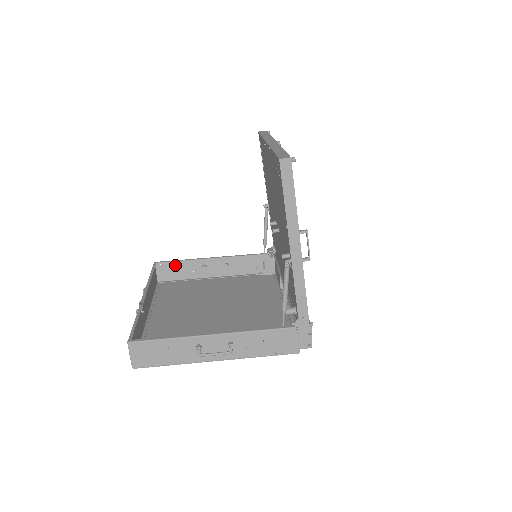
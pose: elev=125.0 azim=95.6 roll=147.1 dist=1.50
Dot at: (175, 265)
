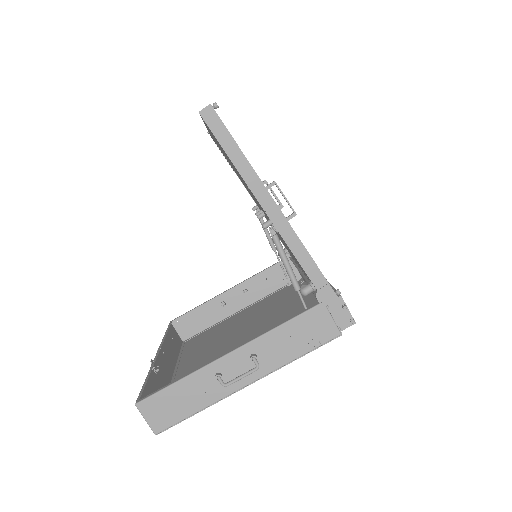
Dot at: (193, 316)
